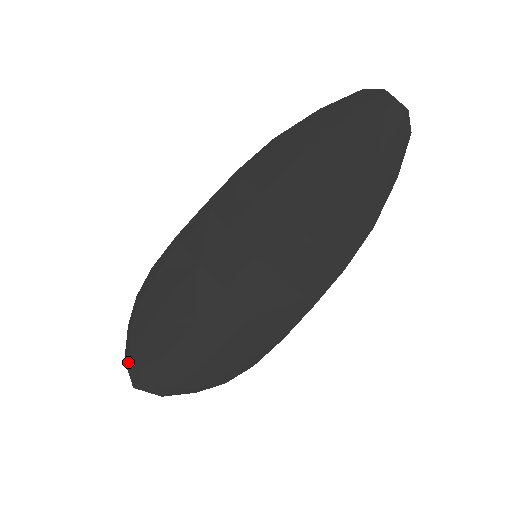
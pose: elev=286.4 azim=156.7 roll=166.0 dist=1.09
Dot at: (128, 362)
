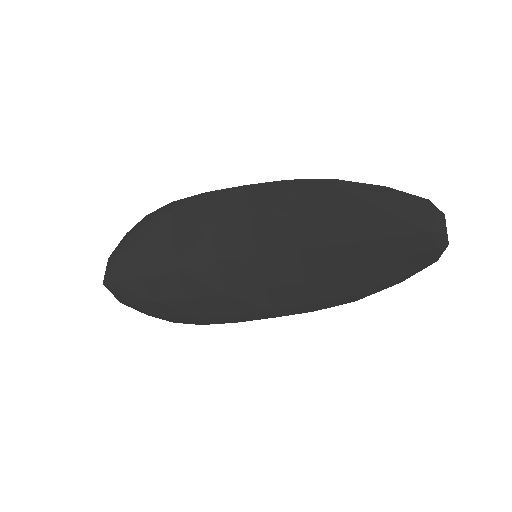
Dot at: (110, 262)
